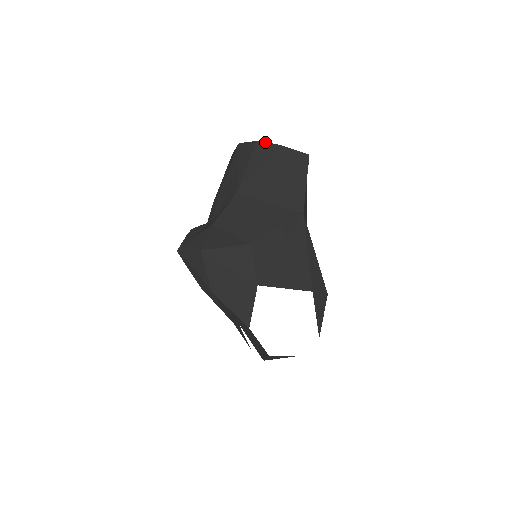
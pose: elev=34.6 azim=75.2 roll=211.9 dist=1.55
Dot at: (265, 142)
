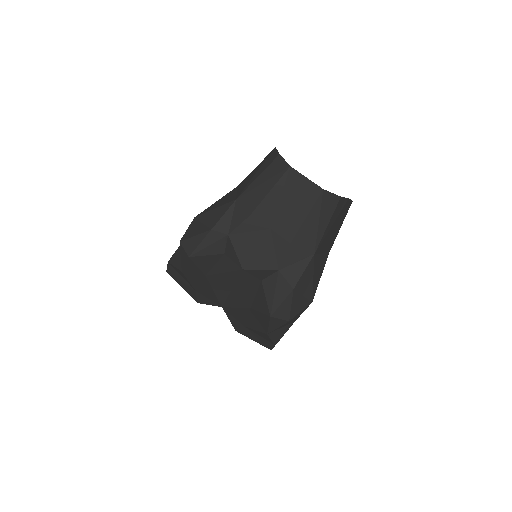
Dot at: (344, 197)
